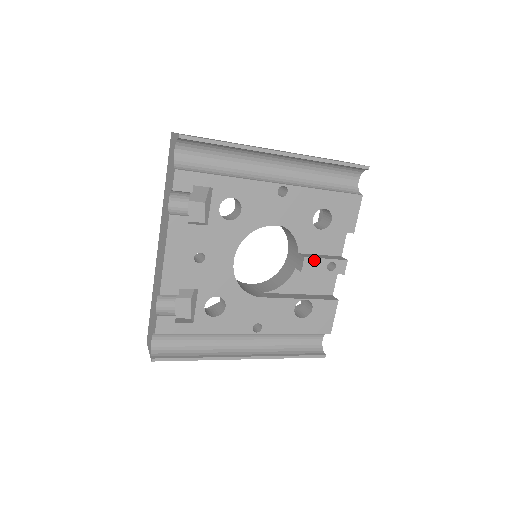
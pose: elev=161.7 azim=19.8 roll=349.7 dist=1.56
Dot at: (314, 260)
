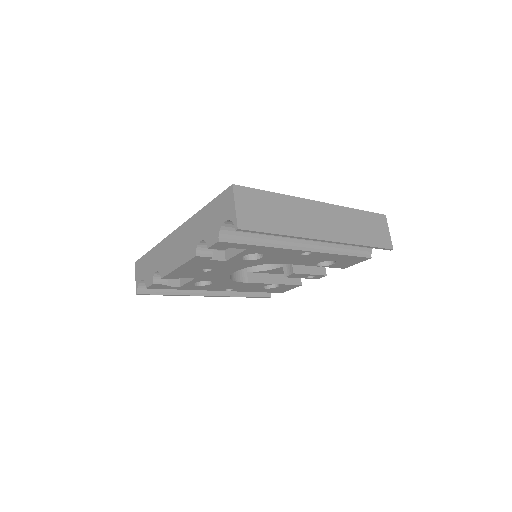
Dot at: (300, 274)
